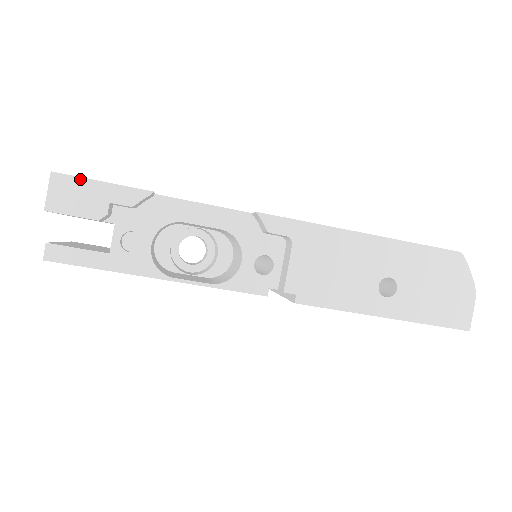
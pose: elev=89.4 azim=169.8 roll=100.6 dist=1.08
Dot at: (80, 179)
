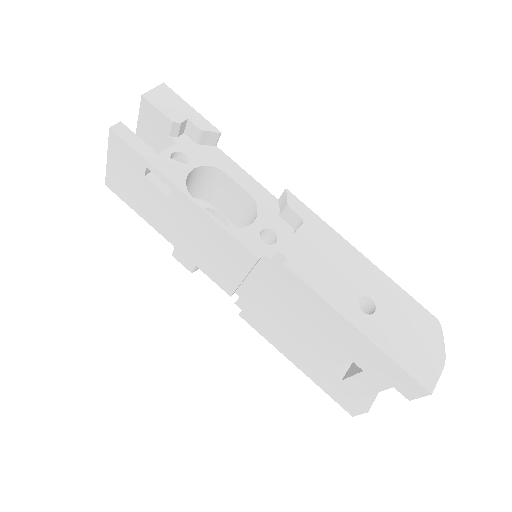
Dot at: (179, 97)
